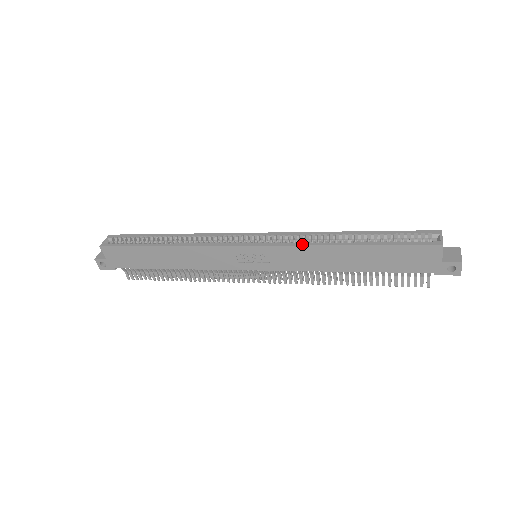
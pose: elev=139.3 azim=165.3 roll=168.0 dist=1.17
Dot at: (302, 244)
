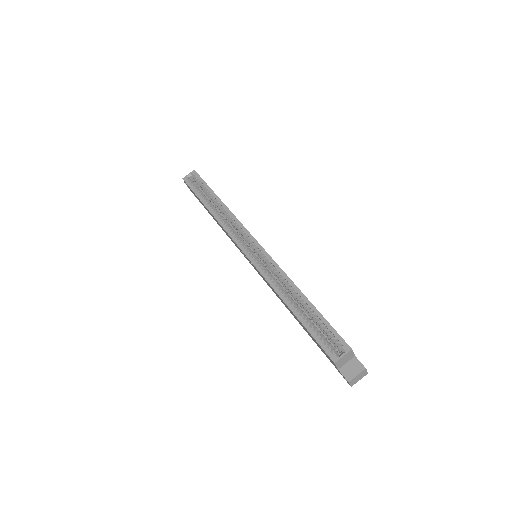
Dot at: (267, 279)
